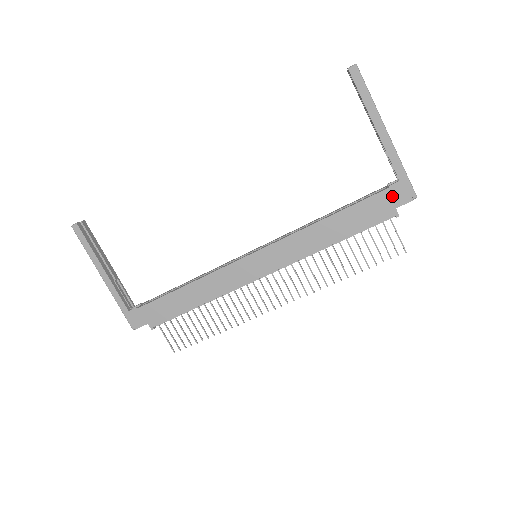
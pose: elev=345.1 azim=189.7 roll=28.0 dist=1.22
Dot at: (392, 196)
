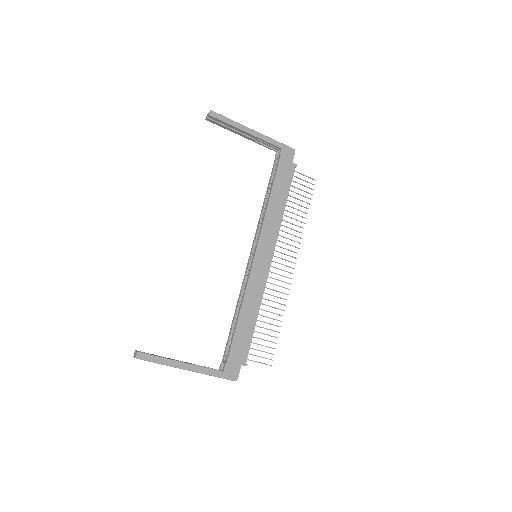
Dot at: (285, 158)
